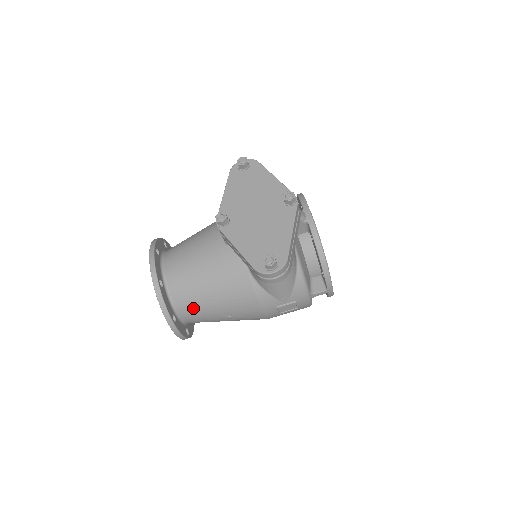
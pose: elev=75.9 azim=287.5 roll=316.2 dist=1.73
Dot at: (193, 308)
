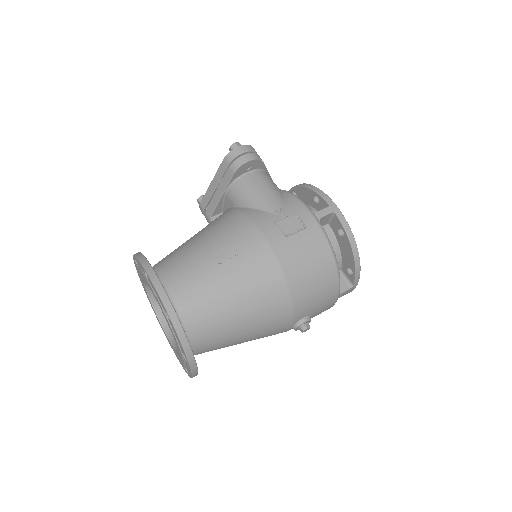
Dot at: (178, 264)
